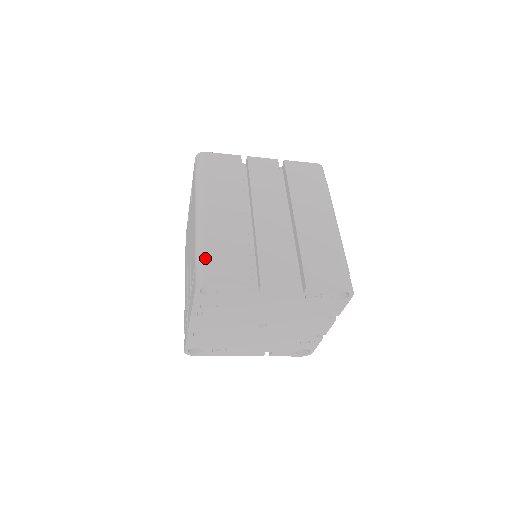
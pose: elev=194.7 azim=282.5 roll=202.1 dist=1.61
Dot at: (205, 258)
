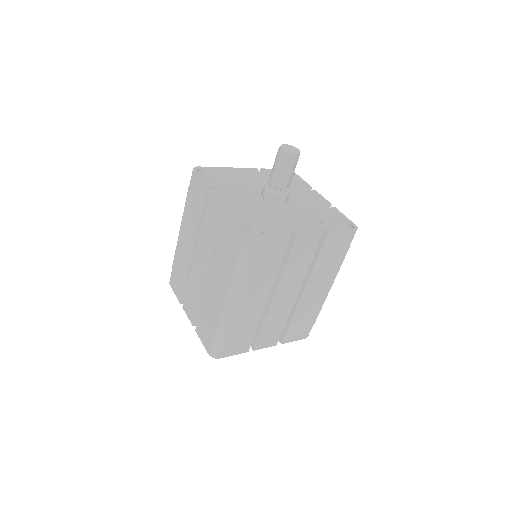
Dot at: (223, 343)
